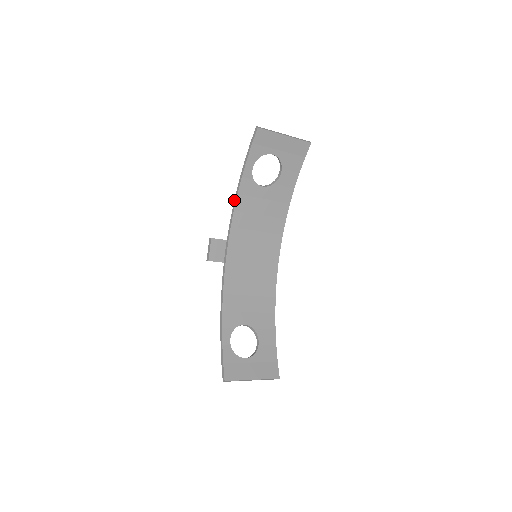
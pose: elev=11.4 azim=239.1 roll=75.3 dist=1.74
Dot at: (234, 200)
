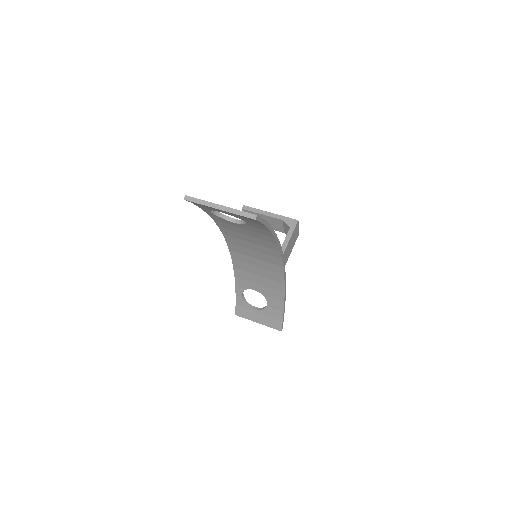
Dot at: occluded
